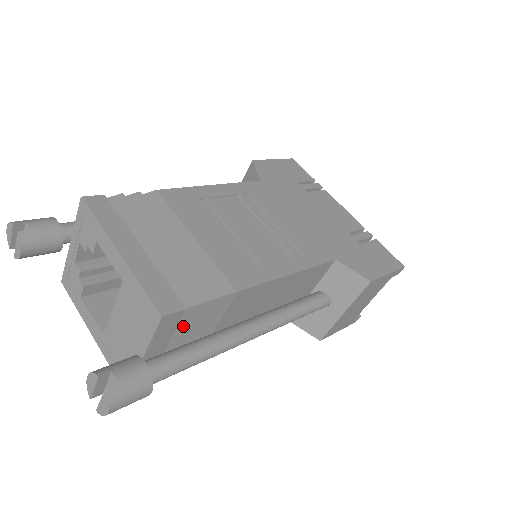
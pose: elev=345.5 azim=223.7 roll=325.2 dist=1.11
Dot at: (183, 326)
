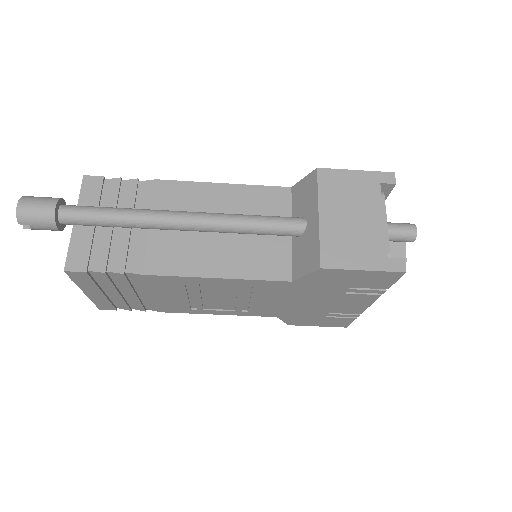
Dot at: (109, 200)
